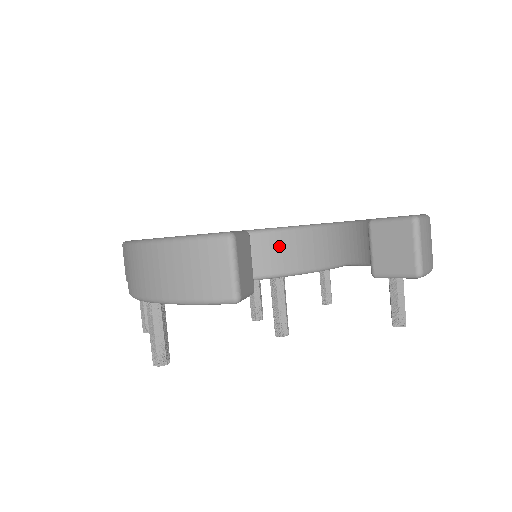
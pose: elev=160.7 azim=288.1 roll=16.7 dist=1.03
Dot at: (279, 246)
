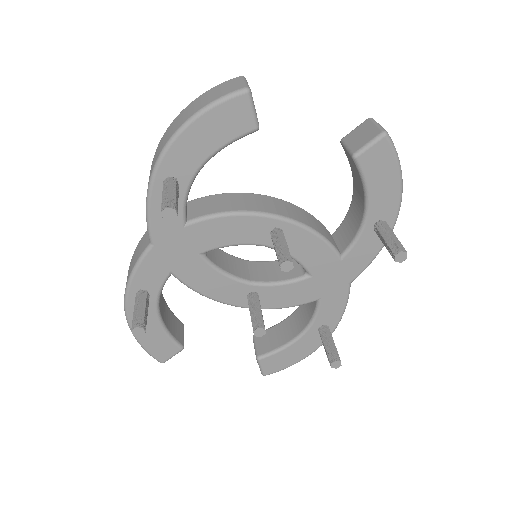
Dot at: (276, 203)
